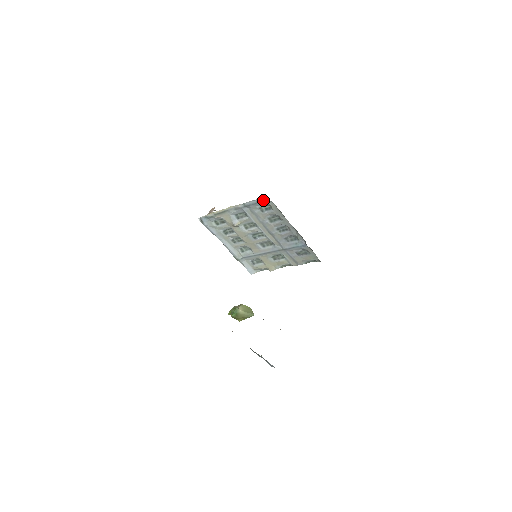
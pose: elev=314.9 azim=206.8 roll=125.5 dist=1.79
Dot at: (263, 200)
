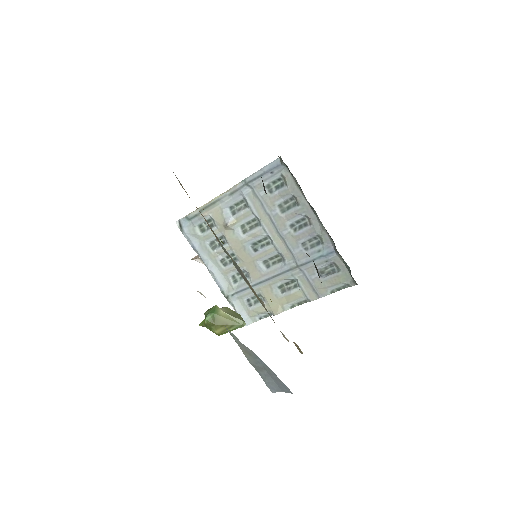
Dot at: (274, 166)
